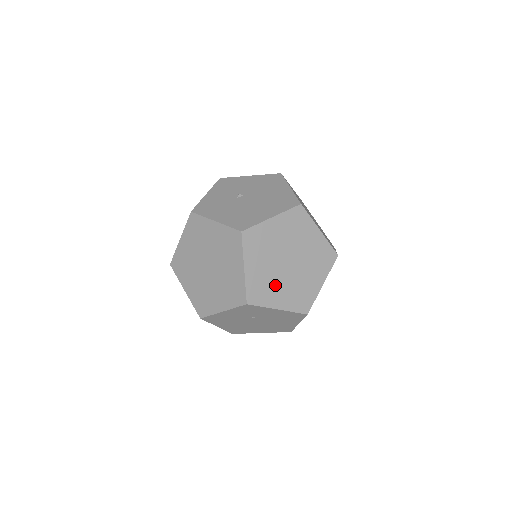
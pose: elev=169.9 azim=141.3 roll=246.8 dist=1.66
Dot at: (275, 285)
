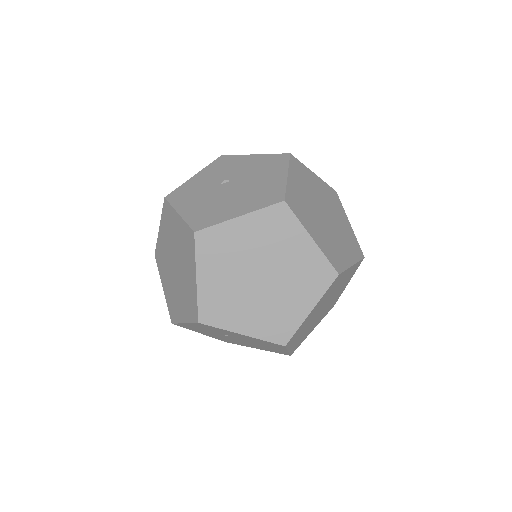
Dot at: (239, 304)
